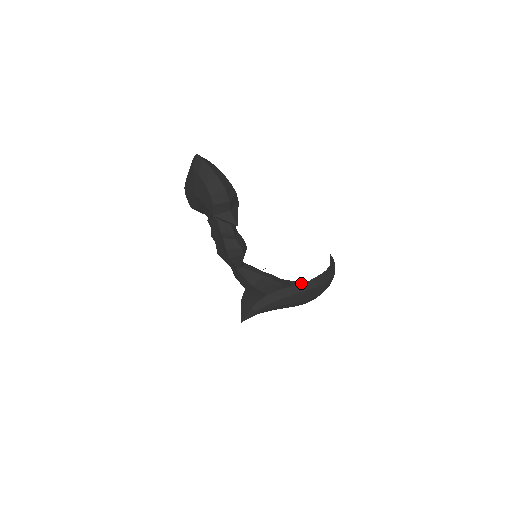
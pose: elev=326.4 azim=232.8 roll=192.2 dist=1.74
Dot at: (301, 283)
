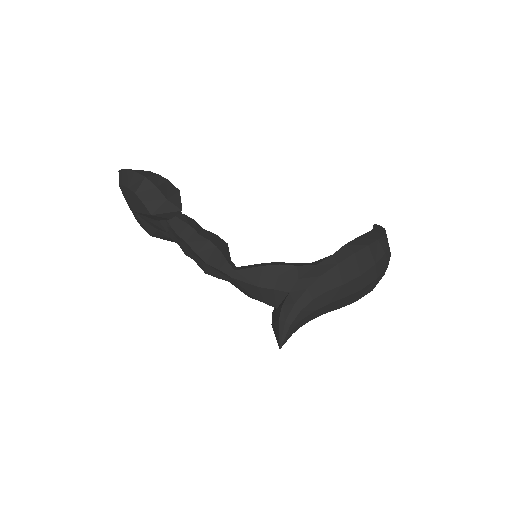
Dot at: (327, 257)
